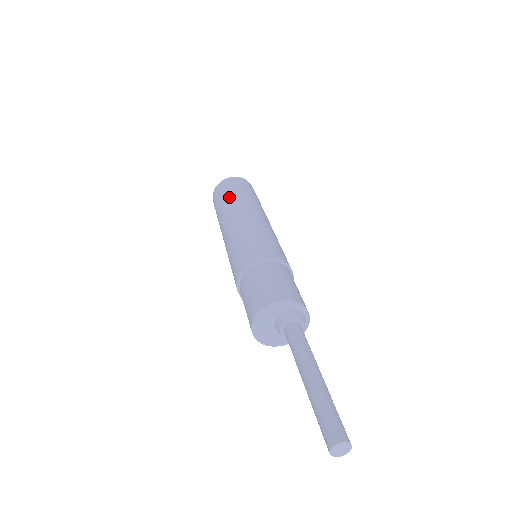
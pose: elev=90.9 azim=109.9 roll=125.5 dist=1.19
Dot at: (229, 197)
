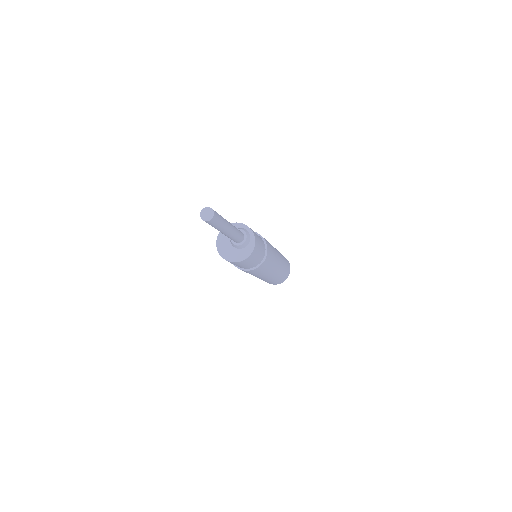
Dot at: occluded
